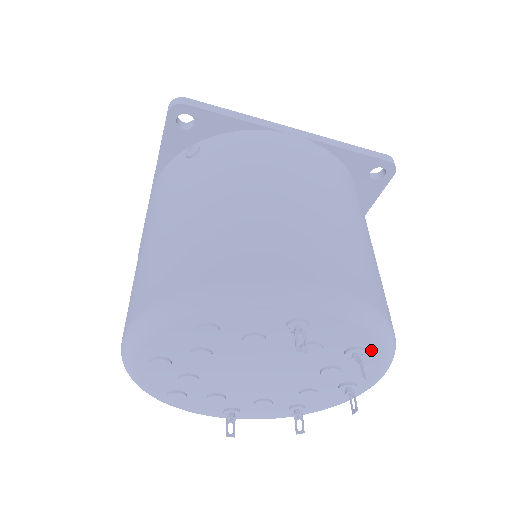
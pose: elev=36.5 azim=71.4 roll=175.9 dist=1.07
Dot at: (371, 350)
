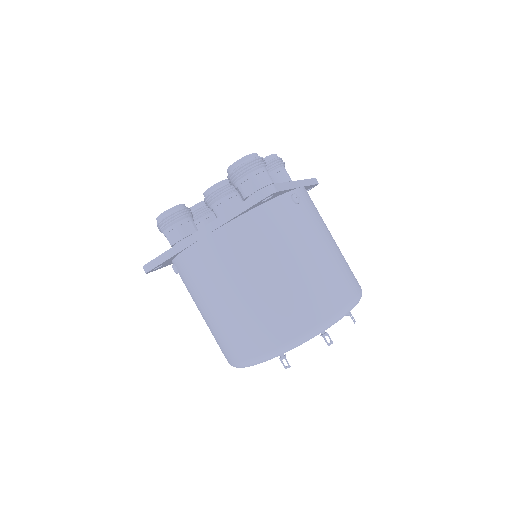
Dot at: occluded
